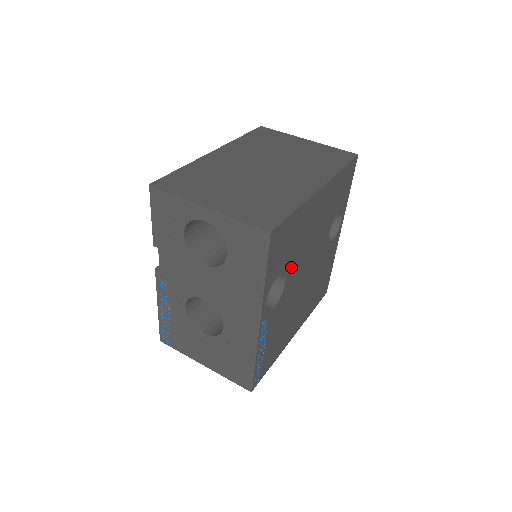
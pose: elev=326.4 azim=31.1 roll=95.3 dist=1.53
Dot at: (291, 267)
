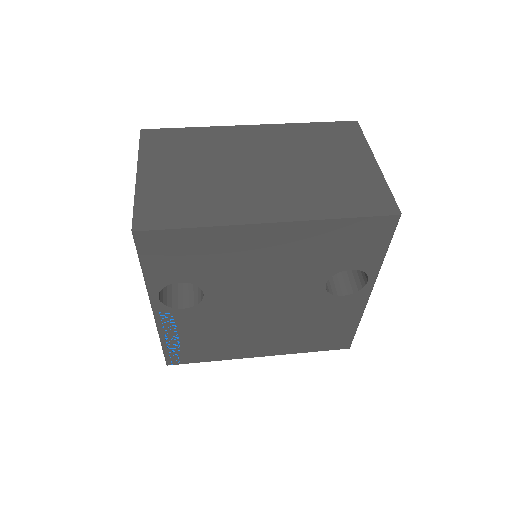
Dot at: (214, 284)
